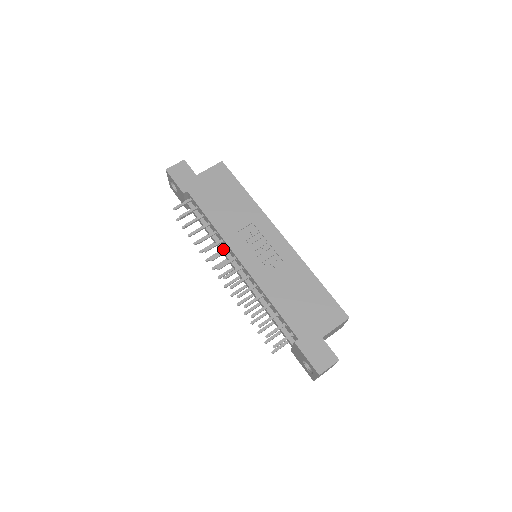
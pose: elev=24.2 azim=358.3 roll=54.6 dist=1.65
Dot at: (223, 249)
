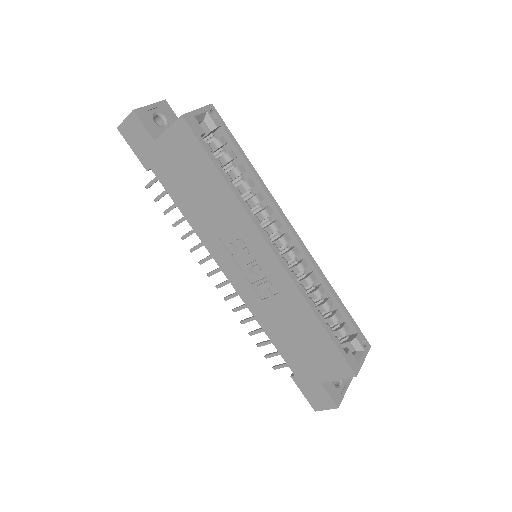
Dot at: occluded
